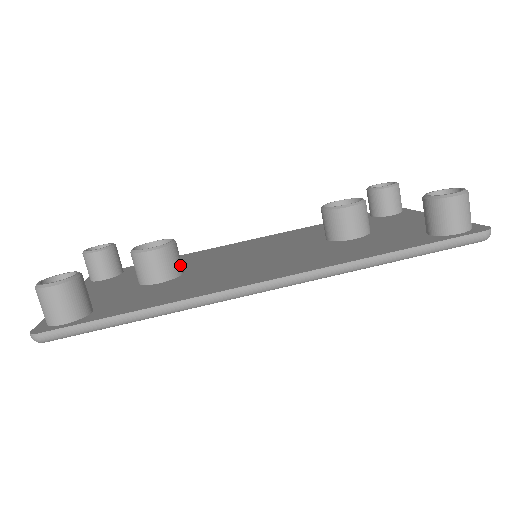
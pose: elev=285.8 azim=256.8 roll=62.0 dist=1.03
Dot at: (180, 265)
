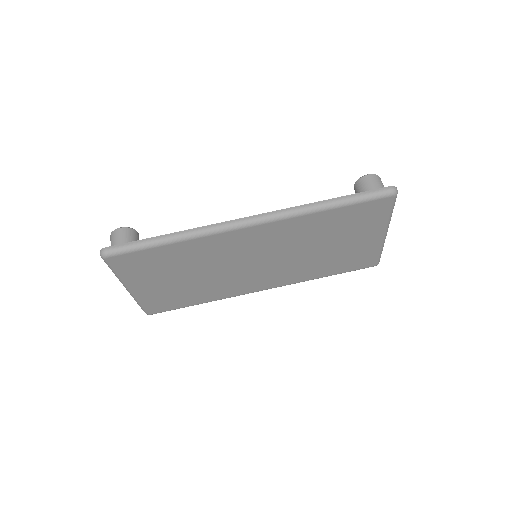
Dot at: occluded
